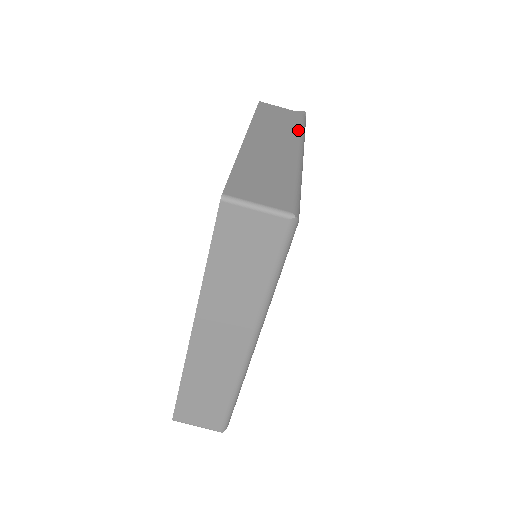
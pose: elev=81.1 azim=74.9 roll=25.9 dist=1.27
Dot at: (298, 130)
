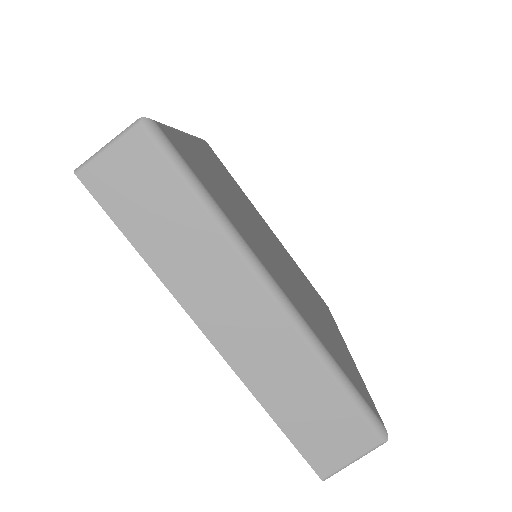
Dot at: occluded
